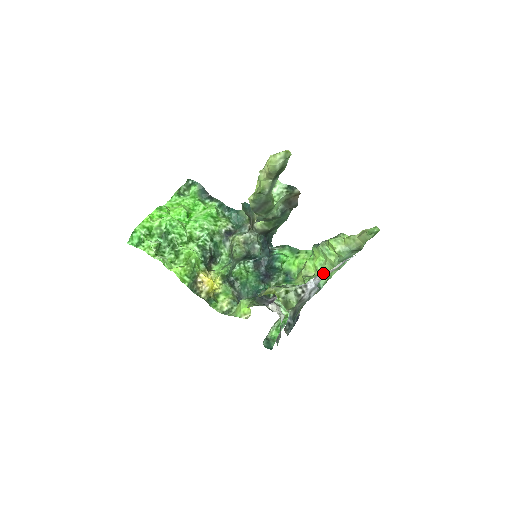
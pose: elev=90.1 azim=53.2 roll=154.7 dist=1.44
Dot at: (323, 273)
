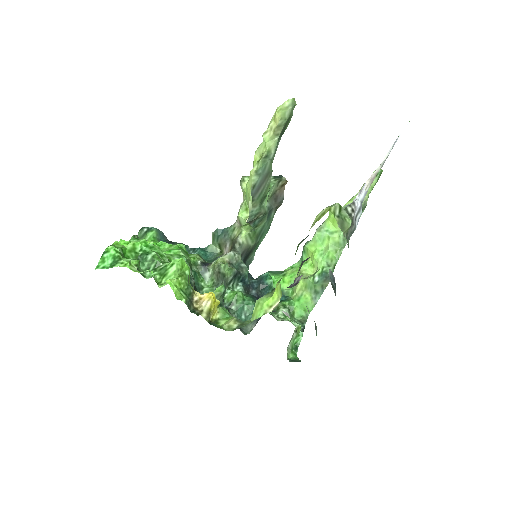
Dot at: (371, 175)
